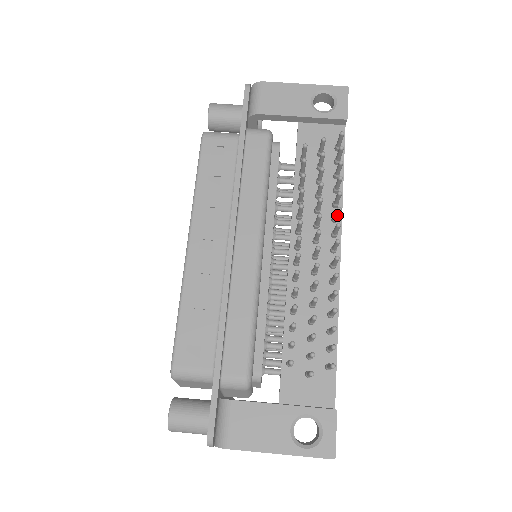
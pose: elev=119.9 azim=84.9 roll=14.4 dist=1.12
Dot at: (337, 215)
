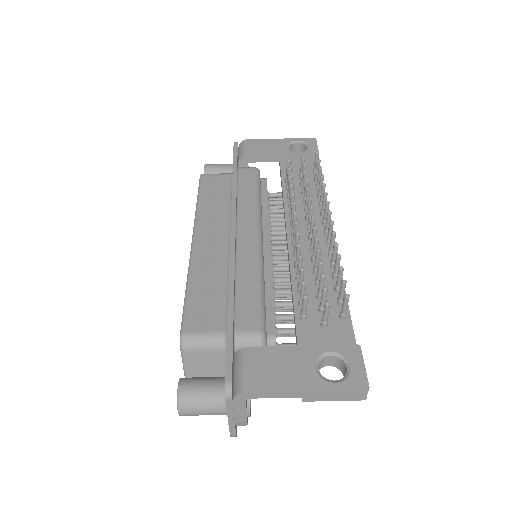
Dot at: occluded
